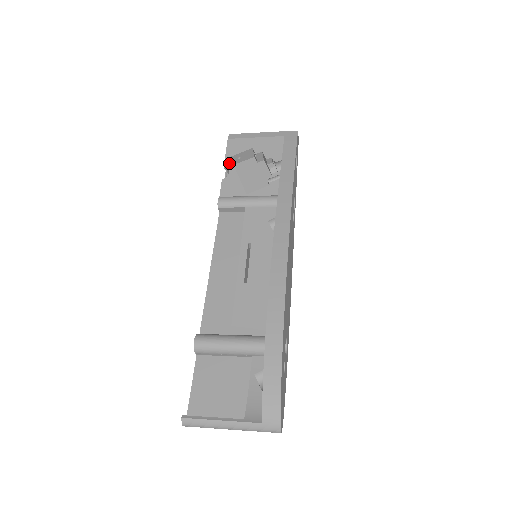
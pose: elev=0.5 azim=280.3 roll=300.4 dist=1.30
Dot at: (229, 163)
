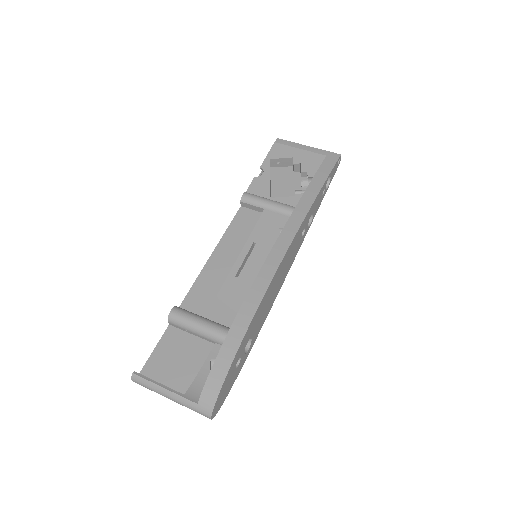
Dot at: (267, 164)
